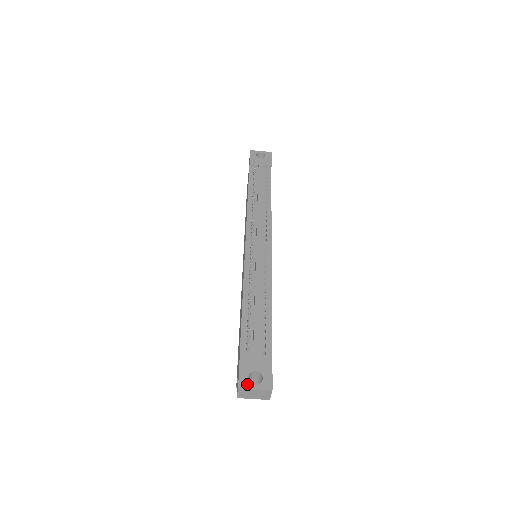
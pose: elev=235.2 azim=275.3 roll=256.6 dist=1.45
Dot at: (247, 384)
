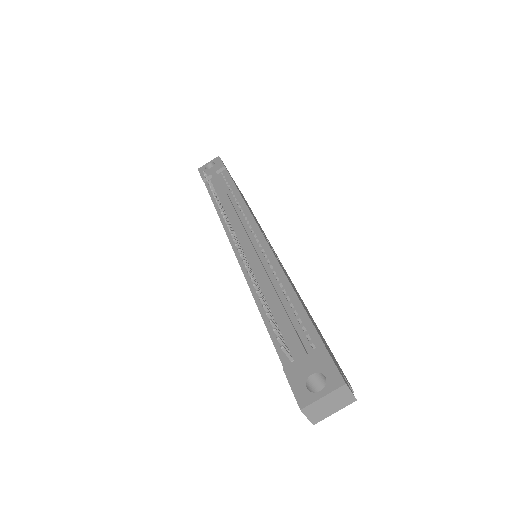
Dot at: (309, 397)
